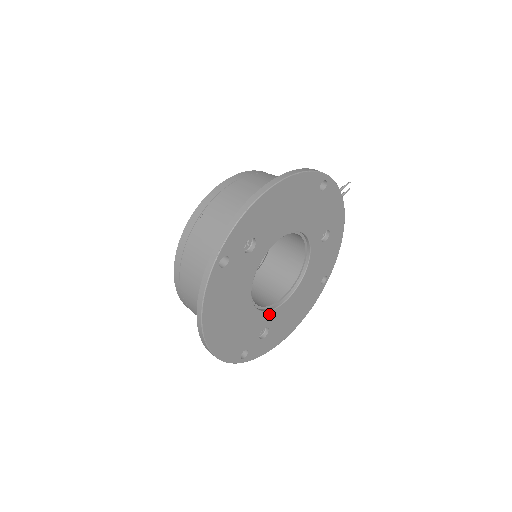
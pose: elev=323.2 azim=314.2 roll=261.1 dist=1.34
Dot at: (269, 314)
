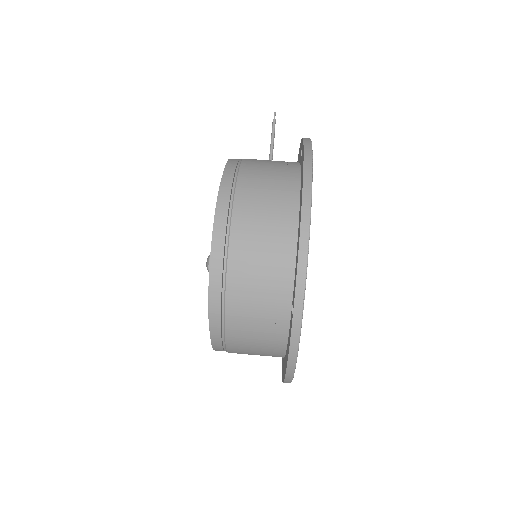
Dot at: occluded
